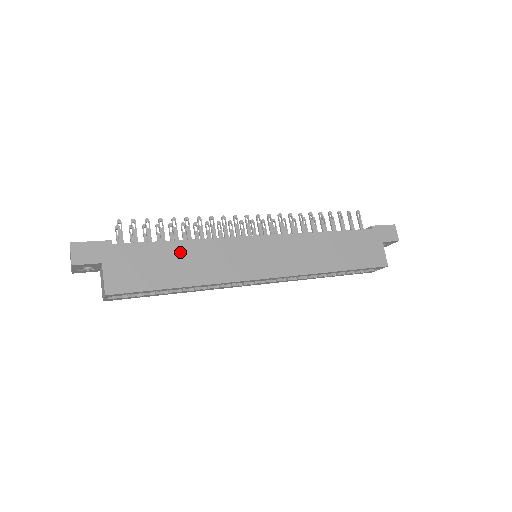
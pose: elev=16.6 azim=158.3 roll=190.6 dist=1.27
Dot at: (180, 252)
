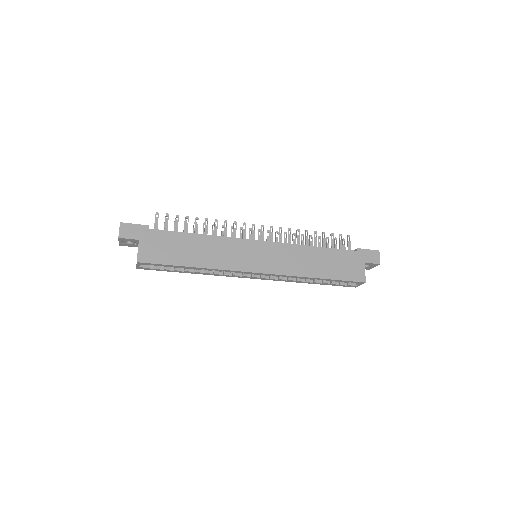
Dot at: (196, 242)
